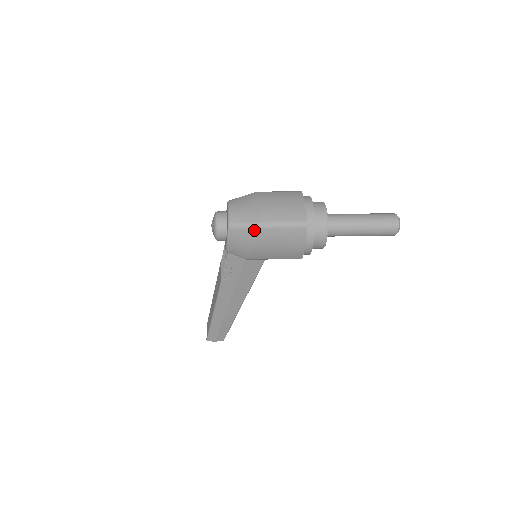
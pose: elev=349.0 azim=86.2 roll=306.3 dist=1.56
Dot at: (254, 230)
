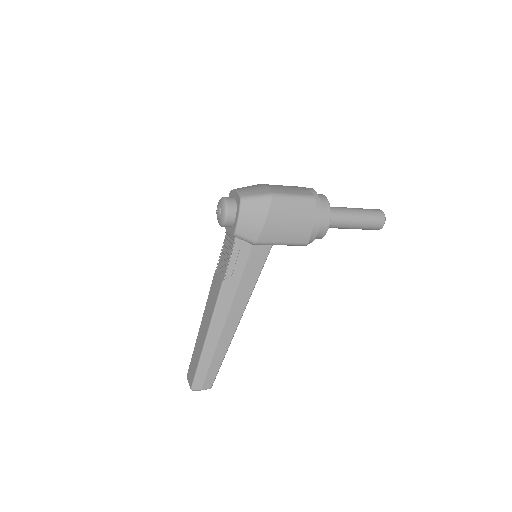
Dot at: (267, 200)
